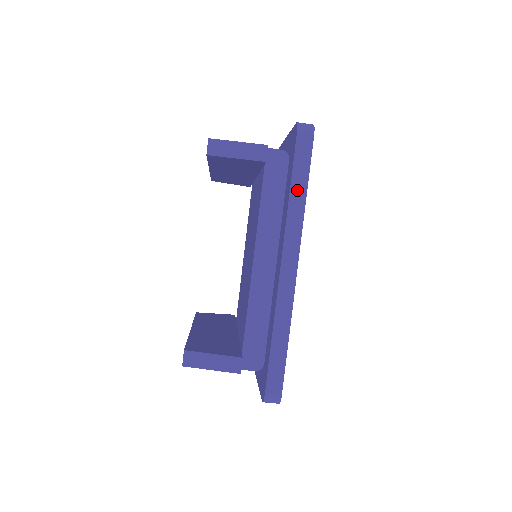
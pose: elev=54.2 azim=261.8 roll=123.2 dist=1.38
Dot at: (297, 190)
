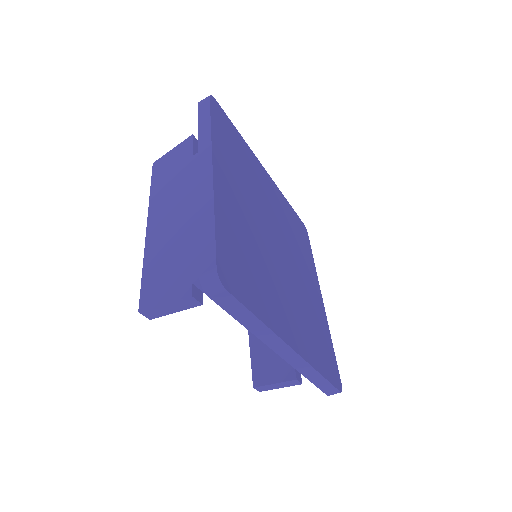
Dot at: (249, 323)
